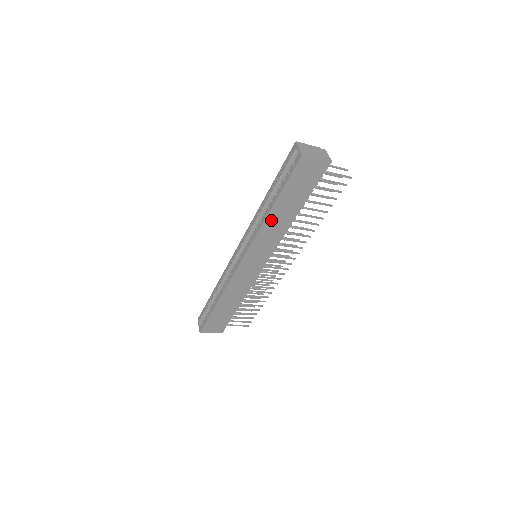
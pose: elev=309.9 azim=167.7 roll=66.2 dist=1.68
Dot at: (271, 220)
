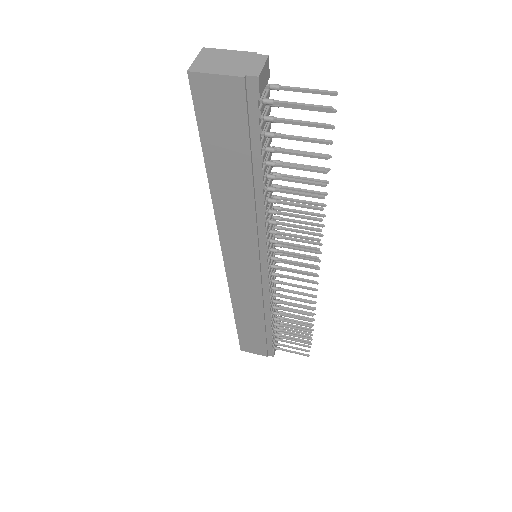
Dot at: (223, 199)
